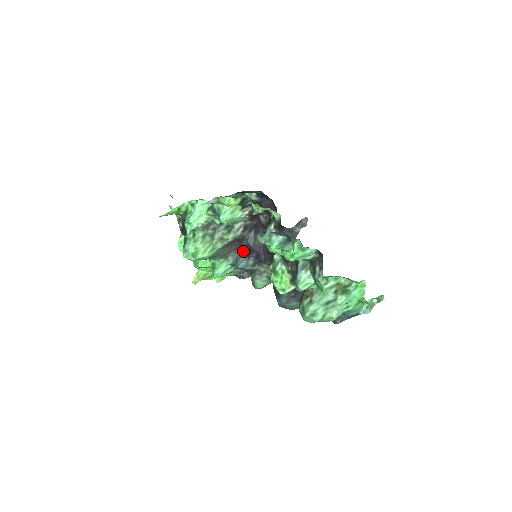
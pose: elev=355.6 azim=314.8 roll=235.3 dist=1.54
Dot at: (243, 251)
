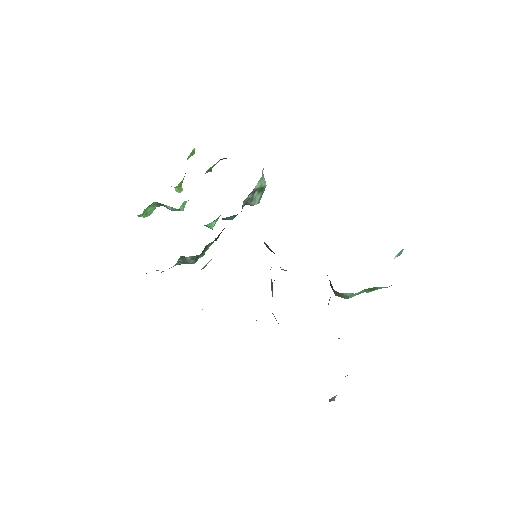
Dot at: occluded
